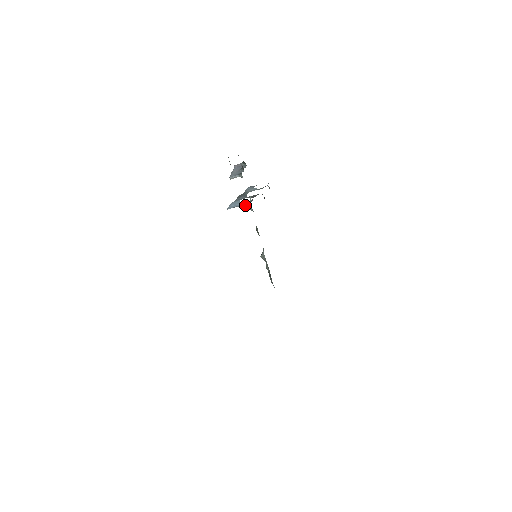
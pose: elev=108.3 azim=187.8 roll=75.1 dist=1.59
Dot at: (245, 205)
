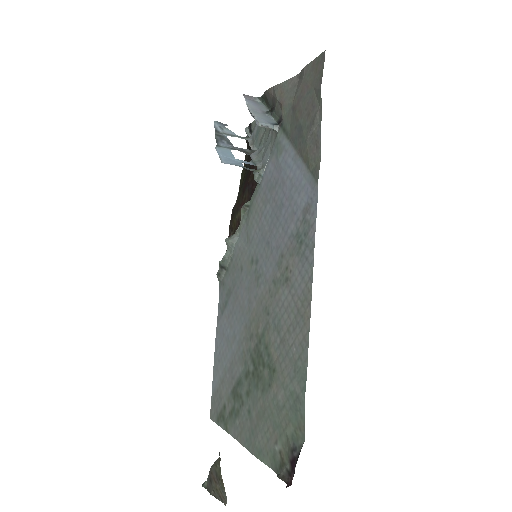
Dot at: occluded
